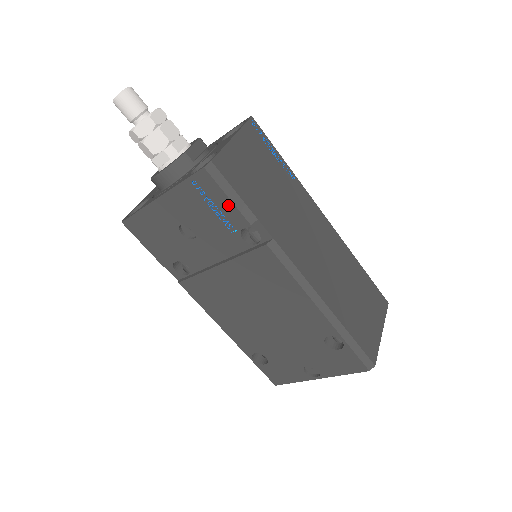
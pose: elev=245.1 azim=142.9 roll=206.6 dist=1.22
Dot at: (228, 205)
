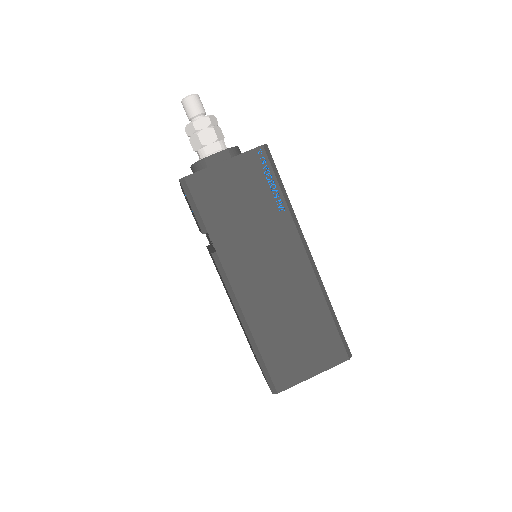
Dot at: (193, 213)
